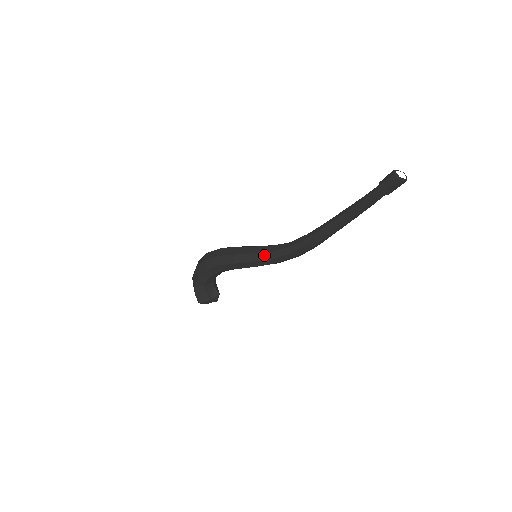
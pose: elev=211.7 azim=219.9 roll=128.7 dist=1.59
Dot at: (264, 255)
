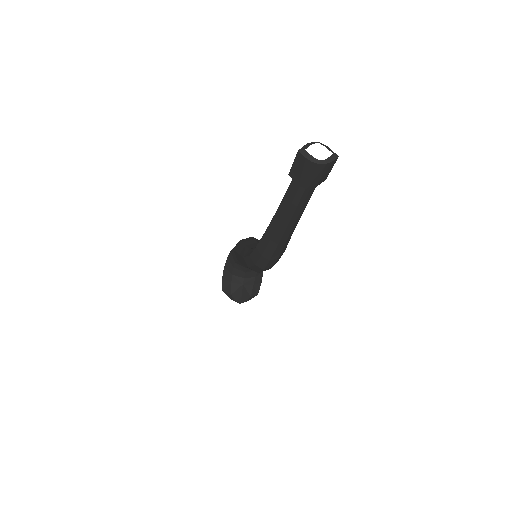
Dot at: (246, 250)
